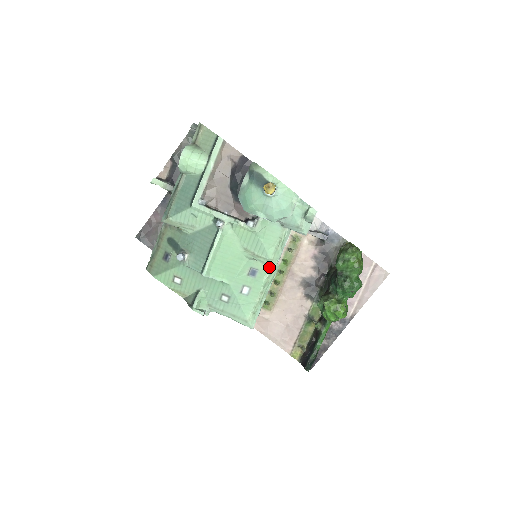
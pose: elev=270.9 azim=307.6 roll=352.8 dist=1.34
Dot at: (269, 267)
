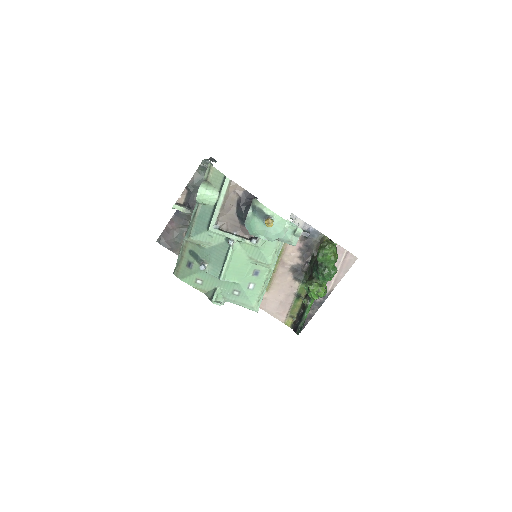
Dot at: occluded
